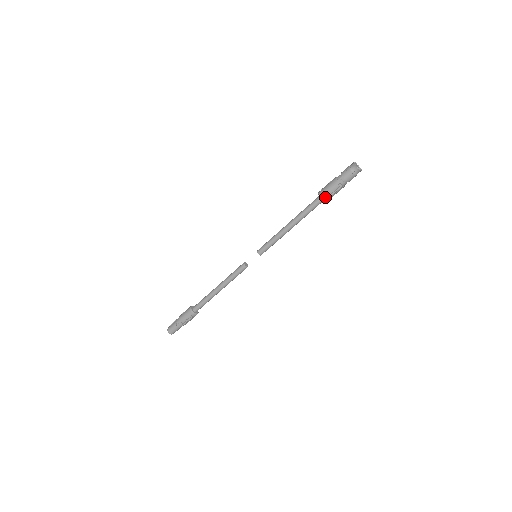
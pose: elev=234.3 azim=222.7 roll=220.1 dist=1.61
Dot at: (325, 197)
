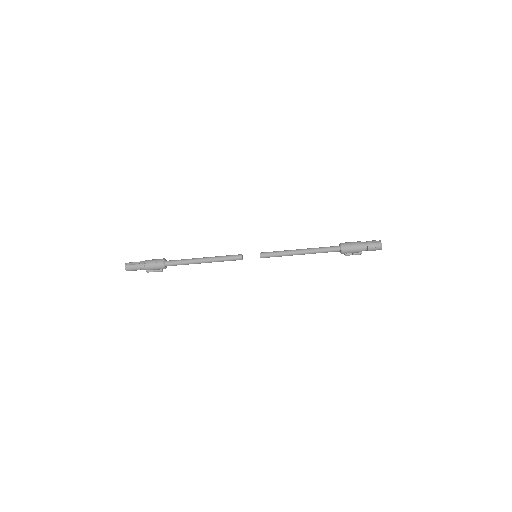
Dot at: (345, 254)
